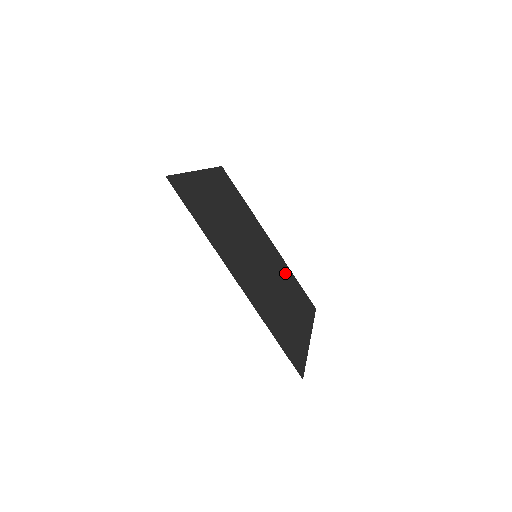
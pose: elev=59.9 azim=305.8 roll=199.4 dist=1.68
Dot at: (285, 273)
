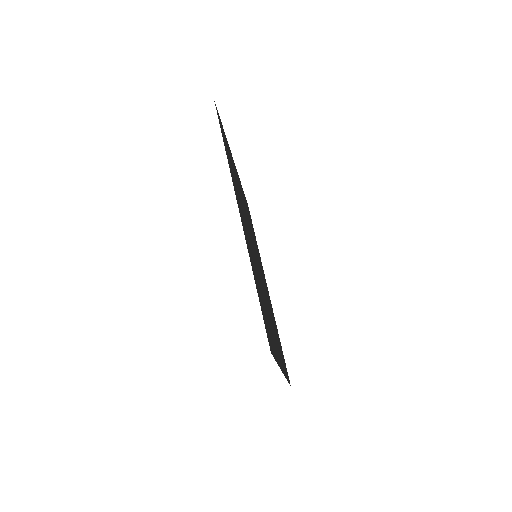
Dot at: (273, 317)
